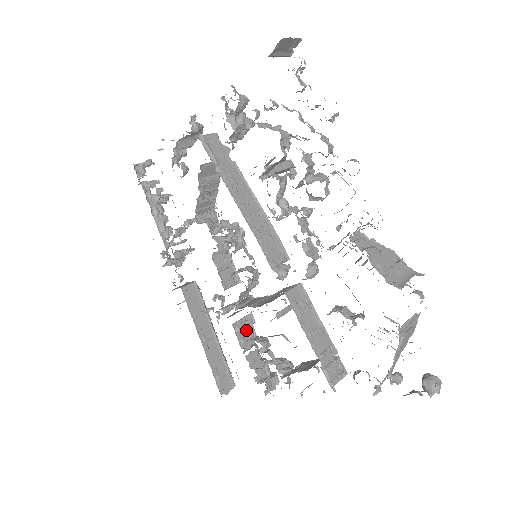
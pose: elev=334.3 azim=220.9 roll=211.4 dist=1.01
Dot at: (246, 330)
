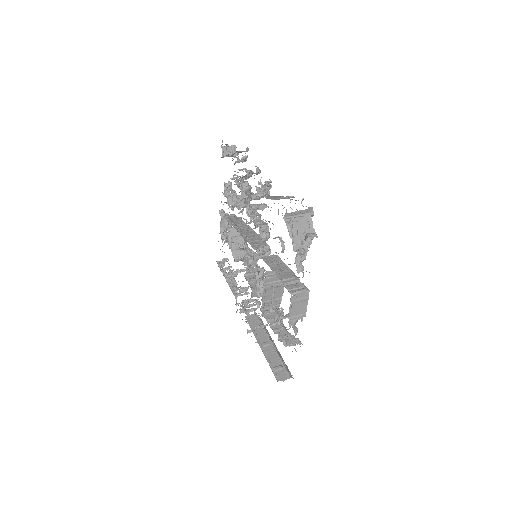
Dot at: (273, 315)
